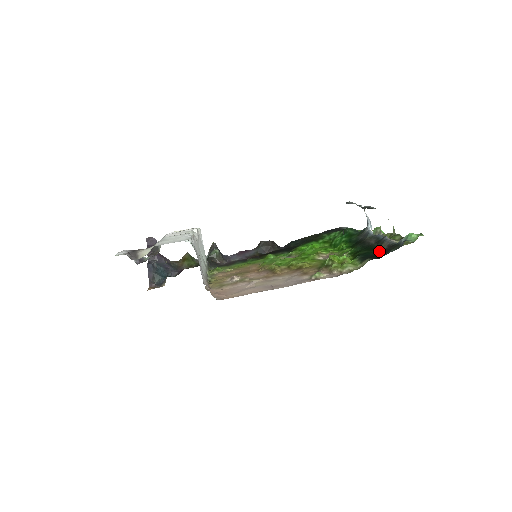
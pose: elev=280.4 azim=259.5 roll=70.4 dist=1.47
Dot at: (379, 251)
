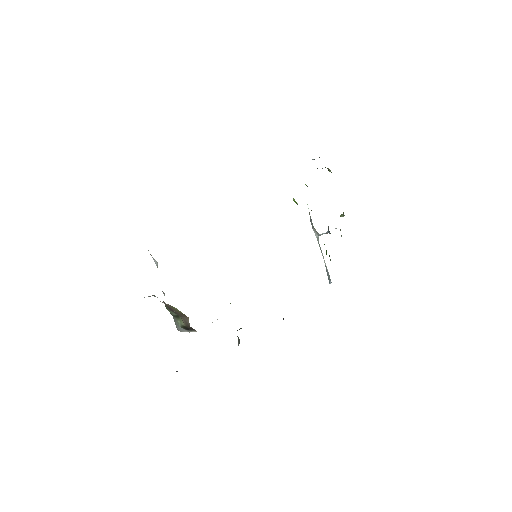
Dot at: occluded
